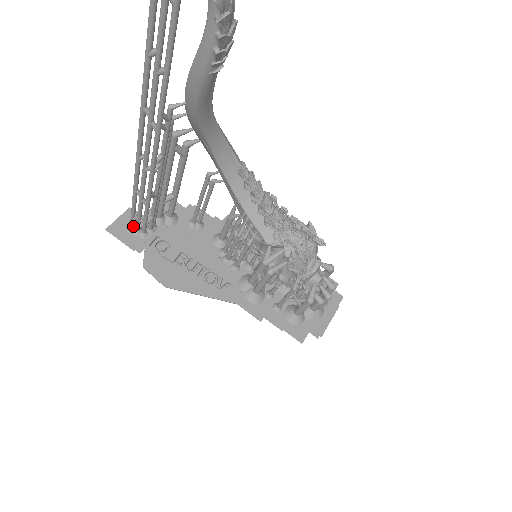
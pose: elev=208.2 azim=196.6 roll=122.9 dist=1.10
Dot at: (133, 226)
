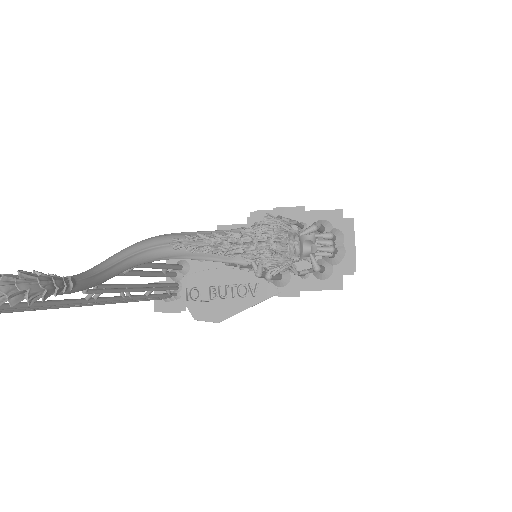
Dot at: (166, 298)
